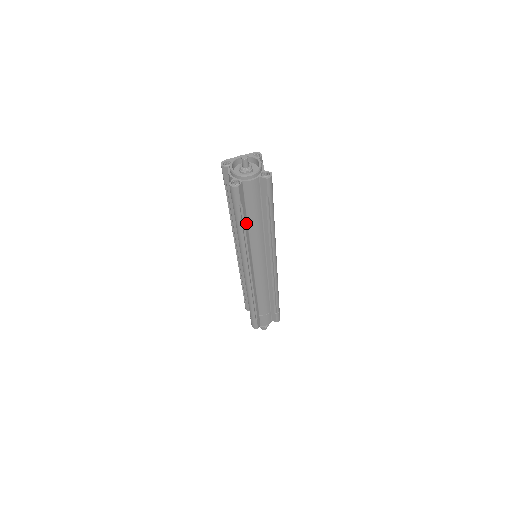
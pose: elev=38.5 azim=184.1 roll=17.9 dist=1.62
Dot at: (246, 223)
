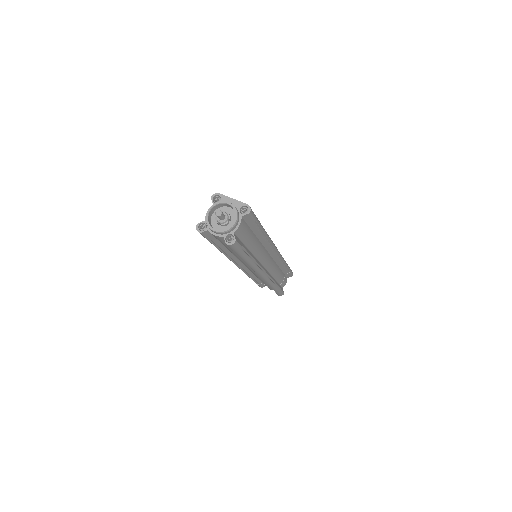
Dot at: (224, 247)
